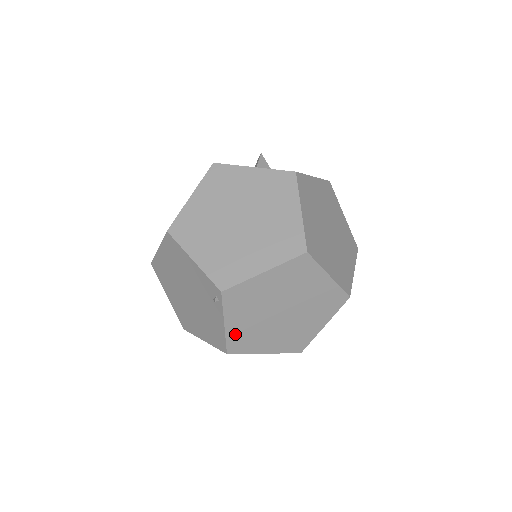
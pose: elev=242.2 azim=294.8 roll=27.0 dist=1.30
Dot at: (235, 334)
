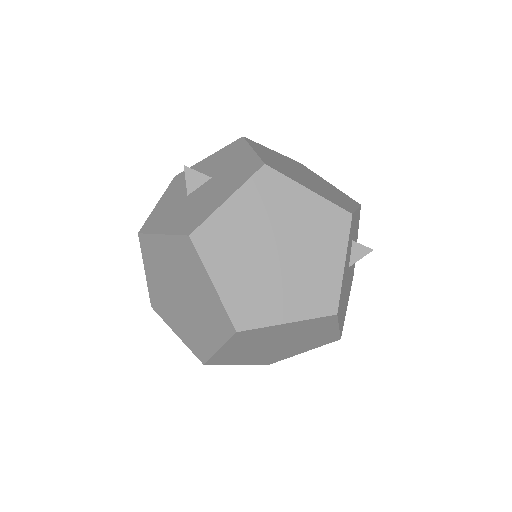
Dot at: (256, 362)
